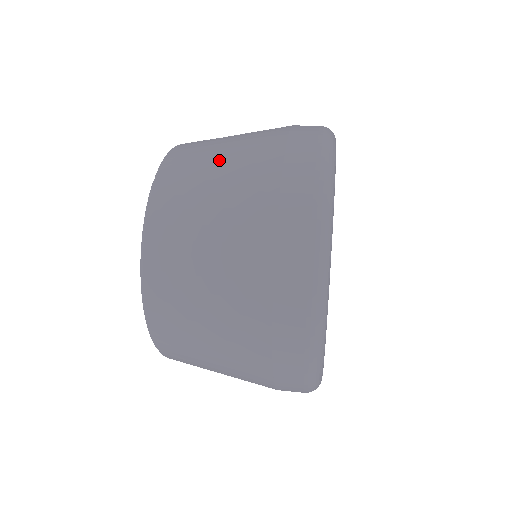
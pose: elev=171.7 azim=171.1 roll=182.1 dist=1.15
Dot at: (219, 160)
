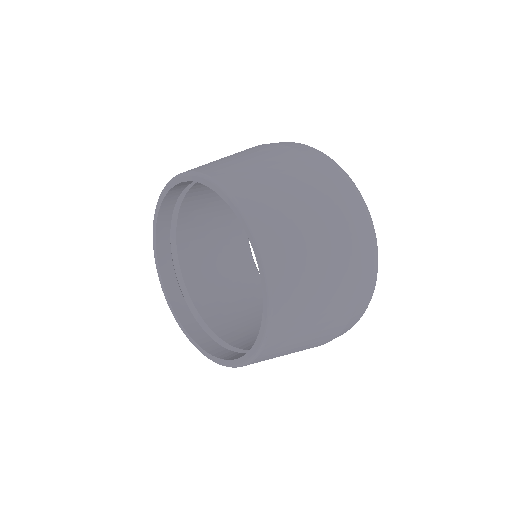
Dot at: (243, 158)
